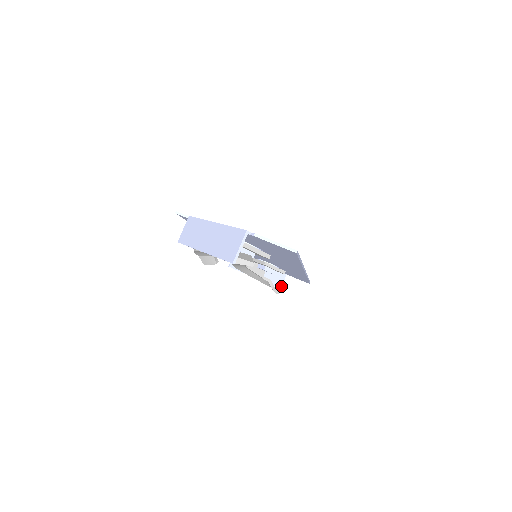
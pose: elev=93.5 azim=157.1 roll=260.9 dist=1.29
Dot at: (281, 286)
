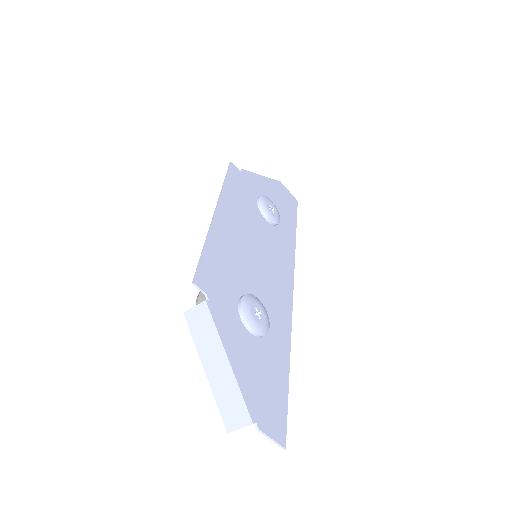
Dot at: occluded
